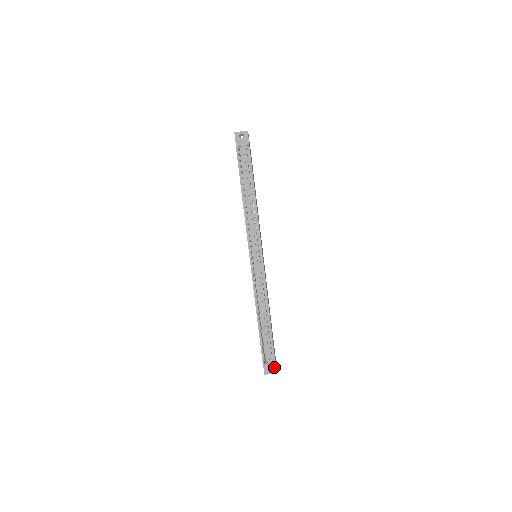
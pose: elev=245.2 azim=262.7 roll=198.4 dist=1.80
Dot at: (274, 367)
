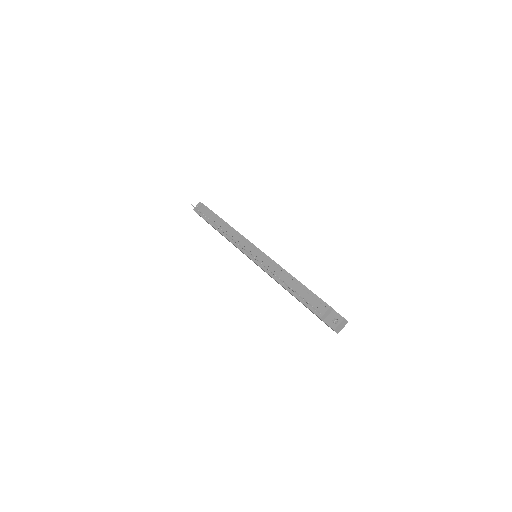
Dot at: (337, 315)
